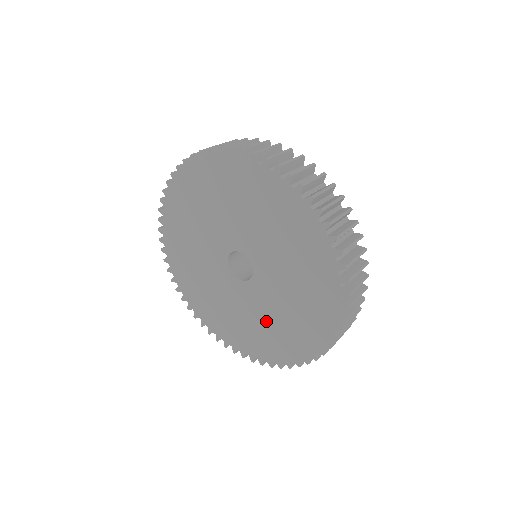
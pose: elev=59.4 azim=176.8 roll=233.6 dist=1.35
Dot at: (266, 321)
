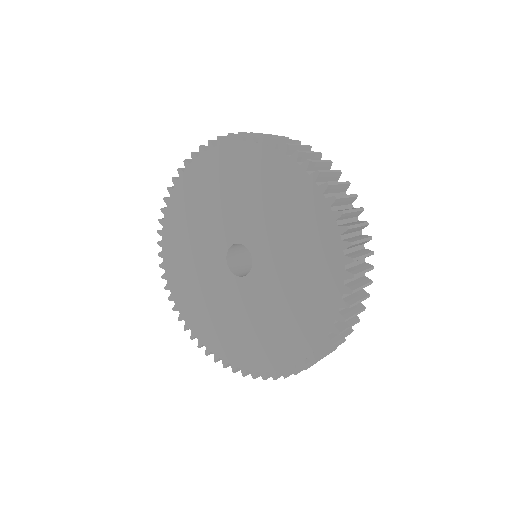
Dot at: (208, 298)
